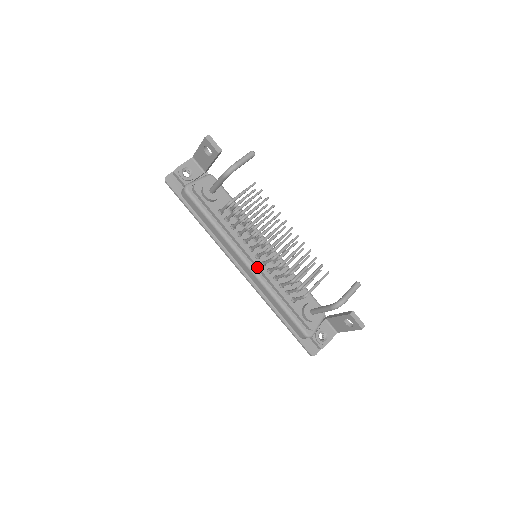
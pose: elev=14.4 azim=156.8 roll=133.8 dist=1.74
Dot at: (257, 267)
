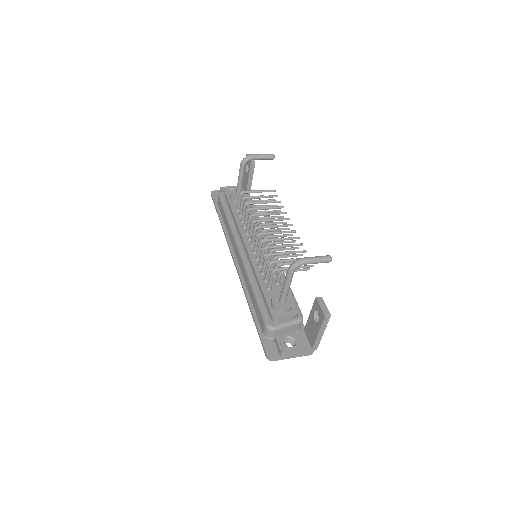
Dot at: (247, 253)
